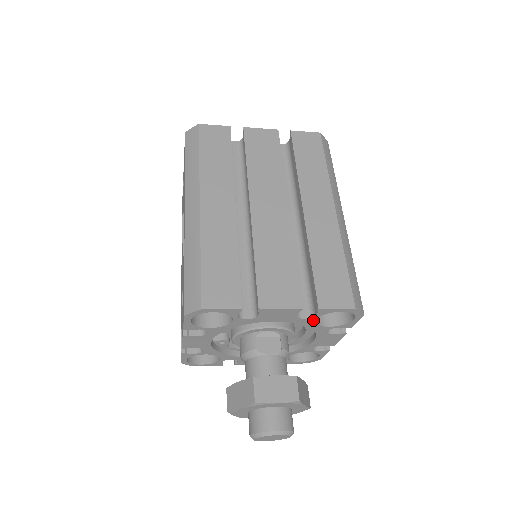
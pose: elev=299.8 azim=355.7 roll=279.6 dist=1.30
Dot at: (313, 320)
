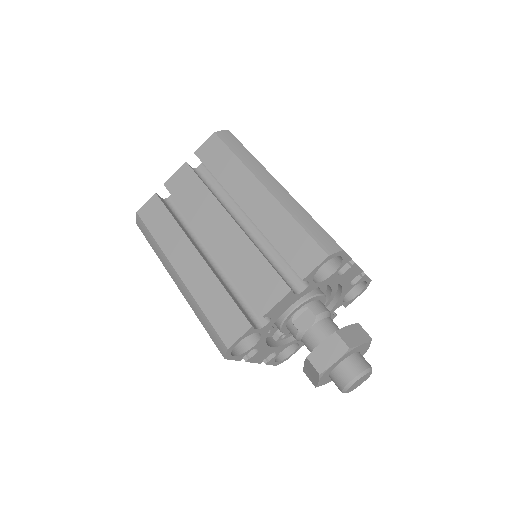
Dot at: (313, 284)
